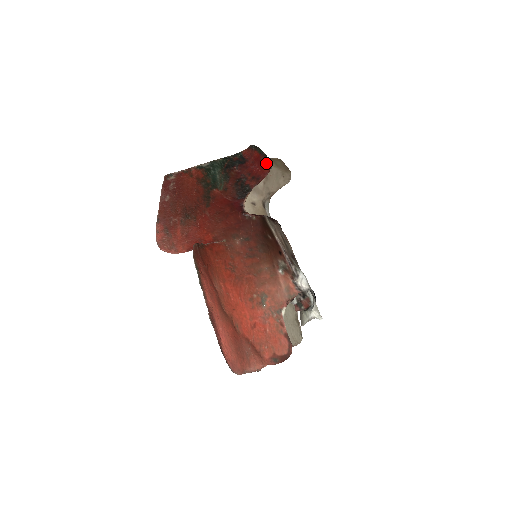
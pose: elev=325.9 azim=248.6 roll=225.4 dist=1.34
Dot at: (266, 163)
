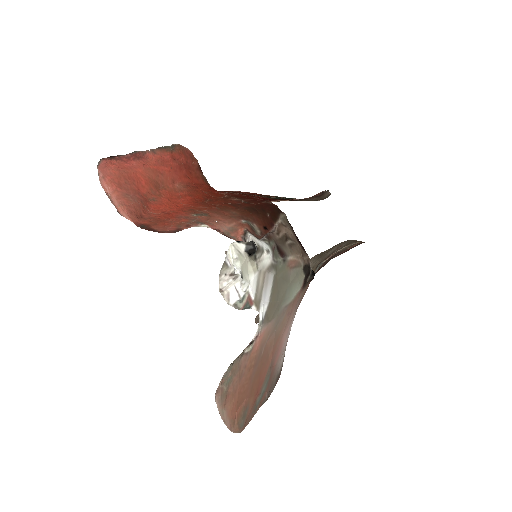
Dot at: (323, 193)
